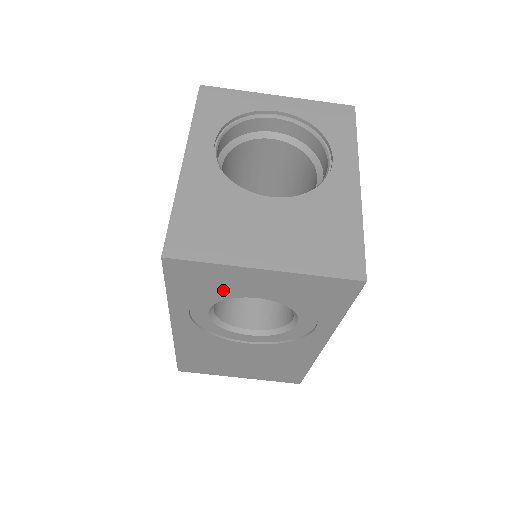
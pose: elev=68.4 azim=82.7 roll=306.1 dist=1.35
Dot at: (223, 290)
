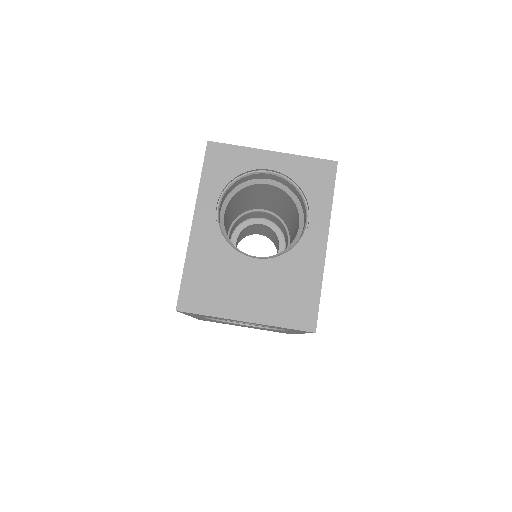
Dot at: occluded
